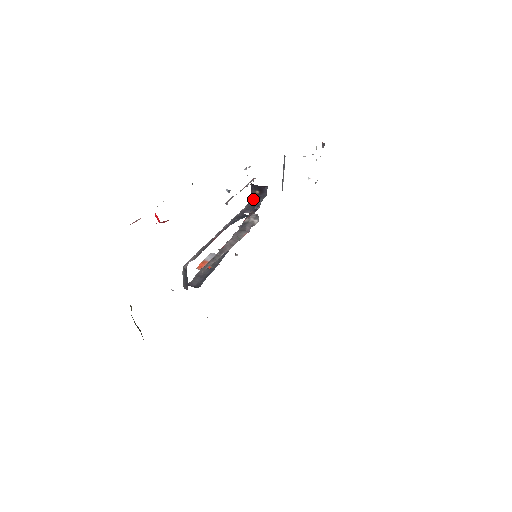
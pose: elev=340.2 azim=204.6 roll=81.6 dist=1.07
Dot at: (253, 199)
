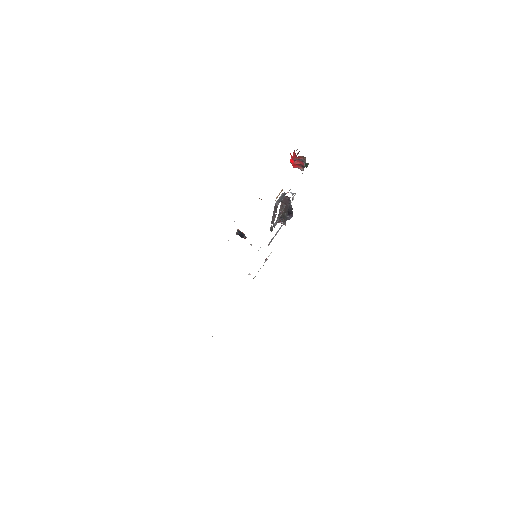
Dot at: (281, 218)
